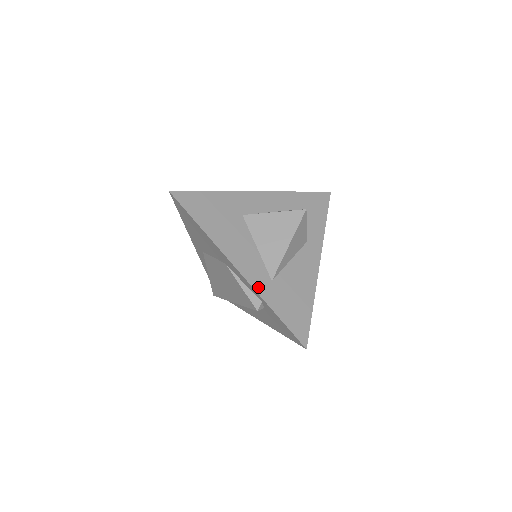
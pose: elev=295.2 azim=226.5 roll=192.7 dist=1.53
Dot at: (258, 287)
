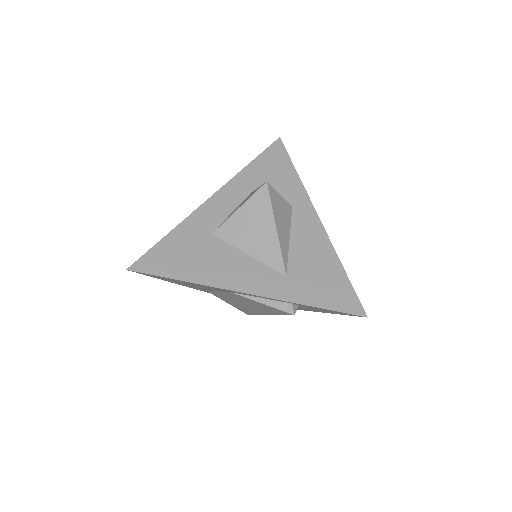
Dot at: (277, 294)
